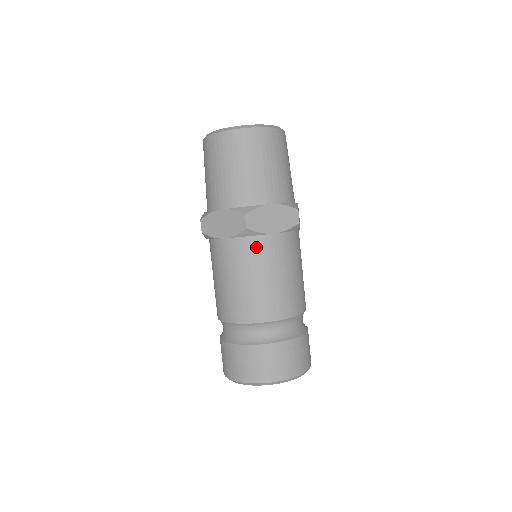
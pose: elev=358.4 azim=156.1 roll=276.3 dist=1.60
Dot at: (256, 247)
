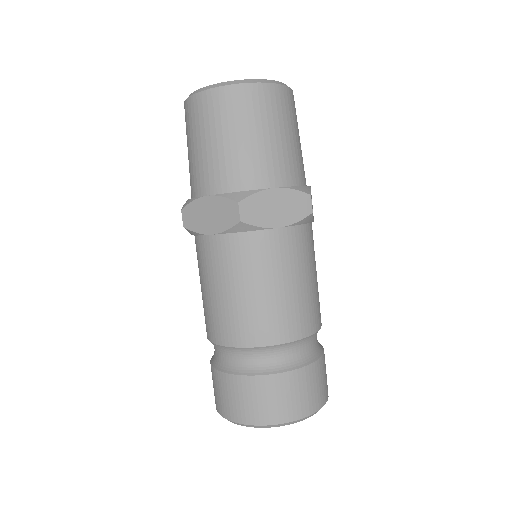
Dot at: (254, 246)
